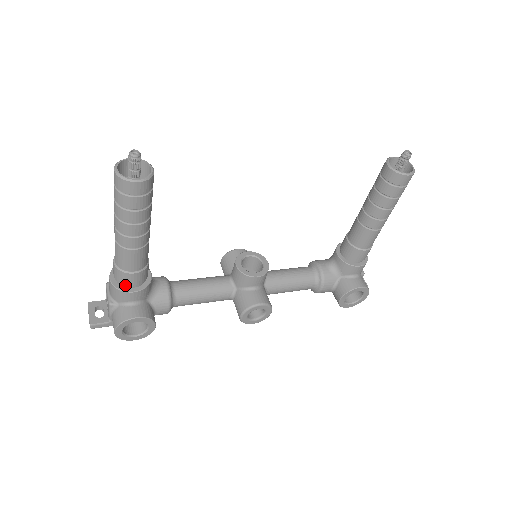
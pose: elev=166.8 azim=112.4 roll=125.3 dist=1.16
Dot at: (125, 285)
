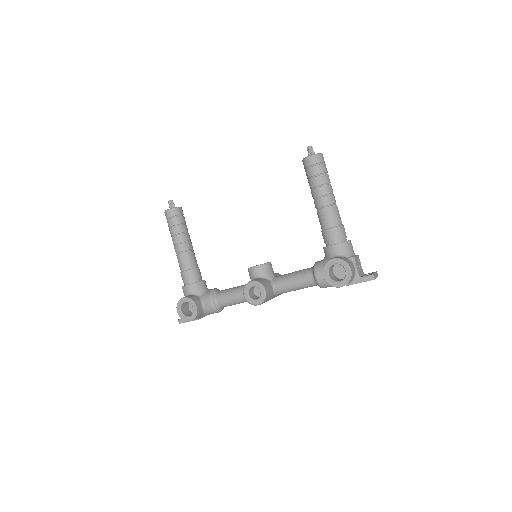
Dot at: (184, 283)
